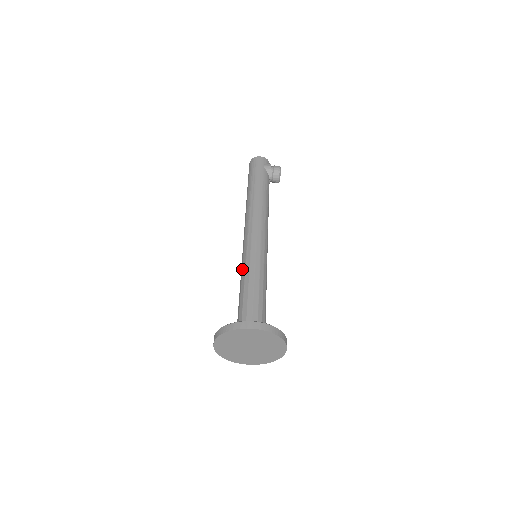
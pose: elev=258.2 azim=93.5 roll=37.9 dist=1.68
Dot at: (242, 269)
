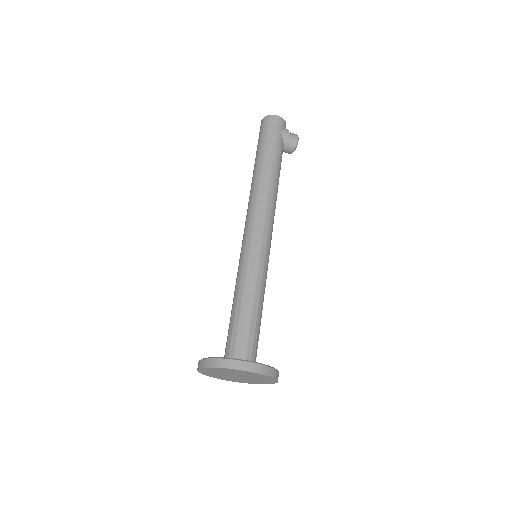
Dot at: (241, 274)
